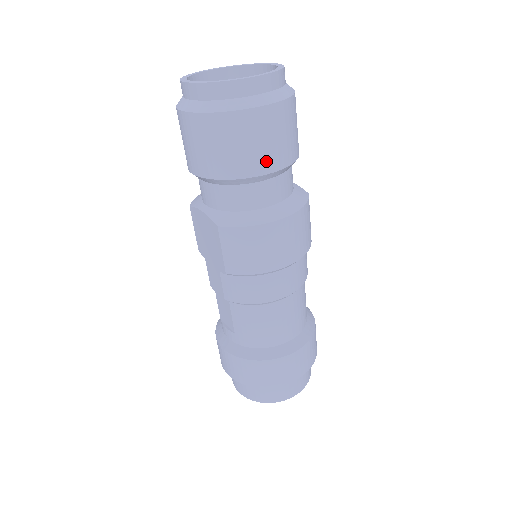
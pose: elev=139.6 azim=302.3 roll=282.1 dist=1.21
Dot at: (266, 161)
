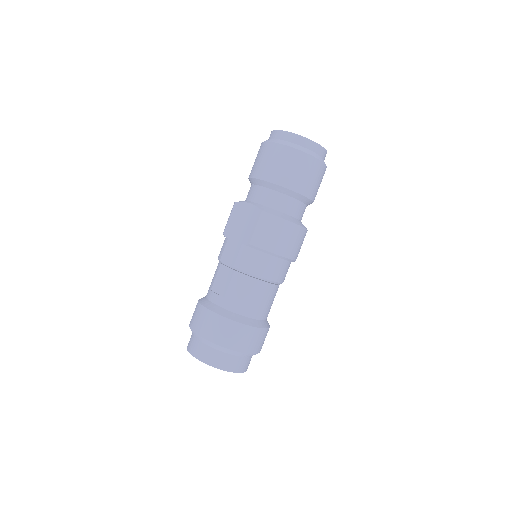
Dot at: (306, 188)
